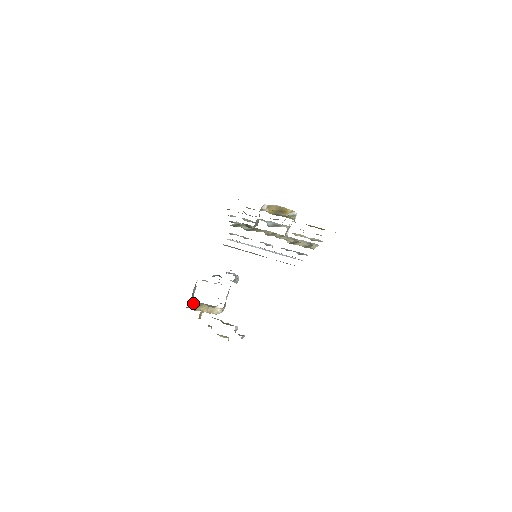
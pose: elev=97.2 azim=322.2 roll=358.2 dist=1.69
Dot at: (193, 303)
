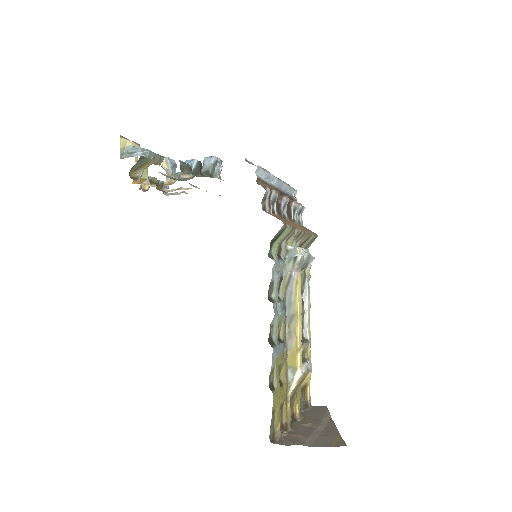
Dot at: (138, 161)
